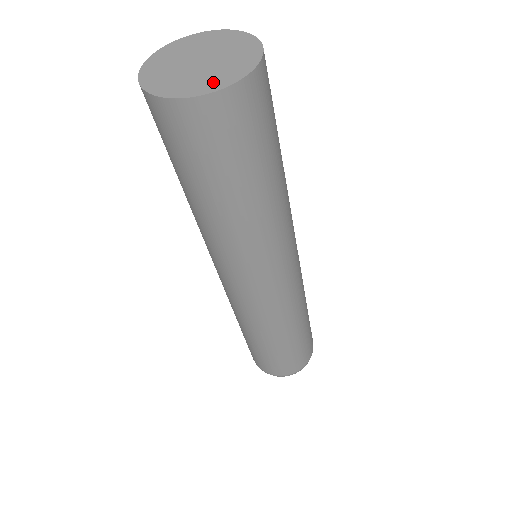
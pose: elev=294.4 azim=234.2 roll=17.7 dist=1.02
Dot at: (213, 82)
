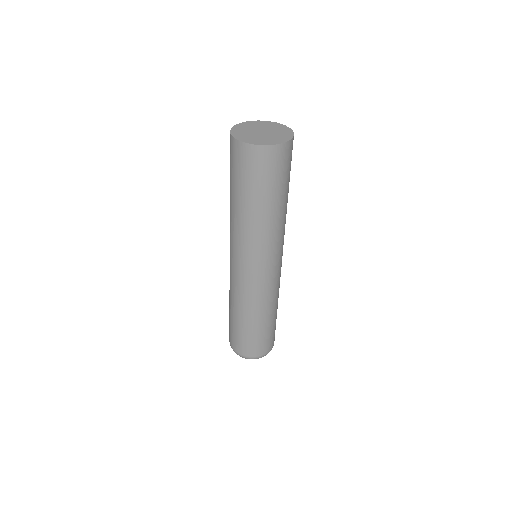
Dot at: (255, 141)
